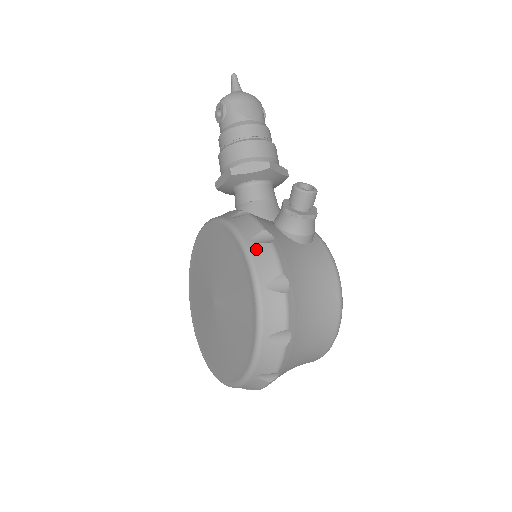
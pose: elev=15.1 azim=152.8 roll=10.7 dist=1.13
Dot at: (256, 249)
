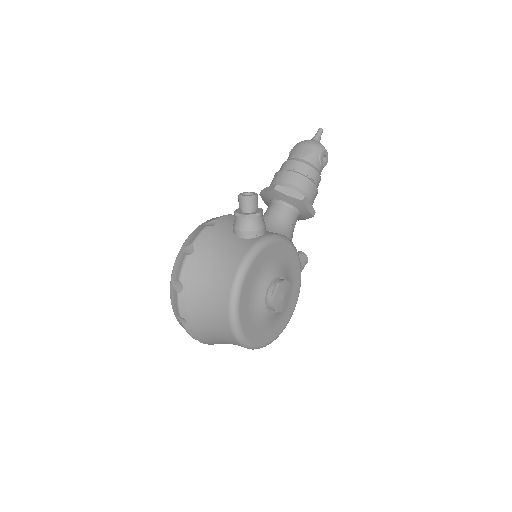
Dot at: (198, 229)
